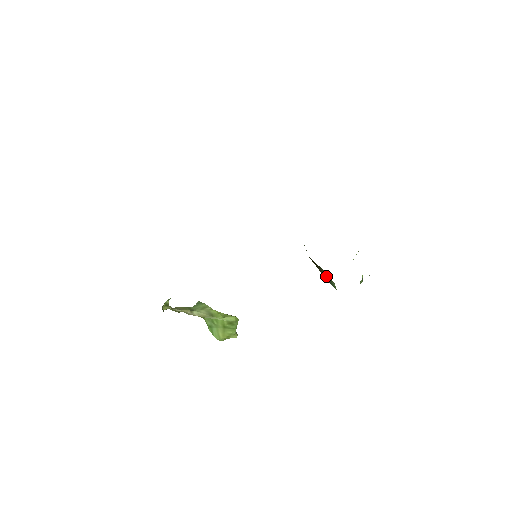
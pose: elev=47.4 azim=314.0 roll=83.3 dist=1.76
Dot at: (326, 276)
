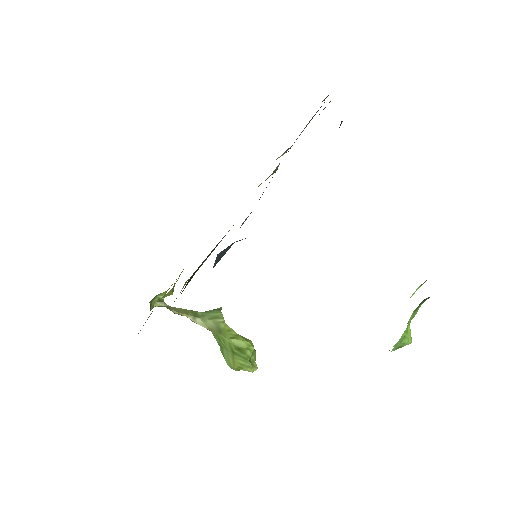
Dot at: occluded
